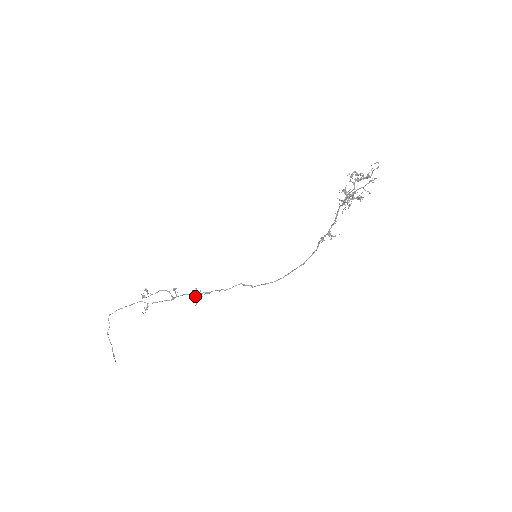
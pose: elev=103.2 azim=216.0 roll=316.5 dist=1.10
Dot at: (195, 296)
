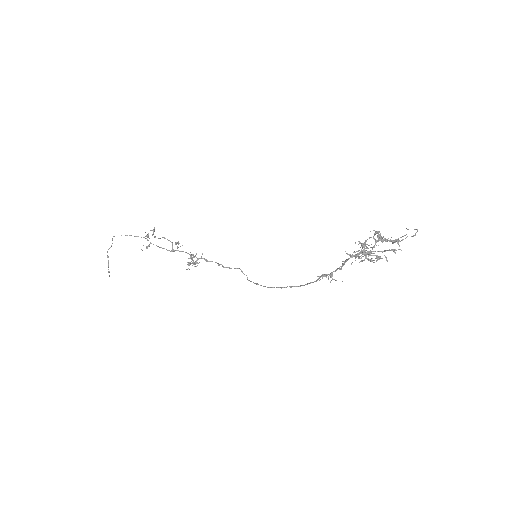
Dot at: (192, 259)
